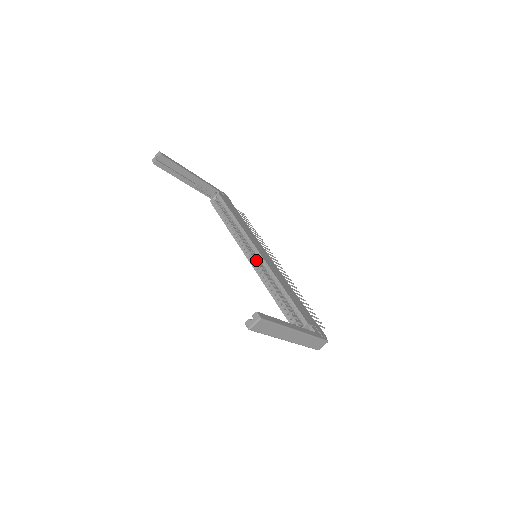
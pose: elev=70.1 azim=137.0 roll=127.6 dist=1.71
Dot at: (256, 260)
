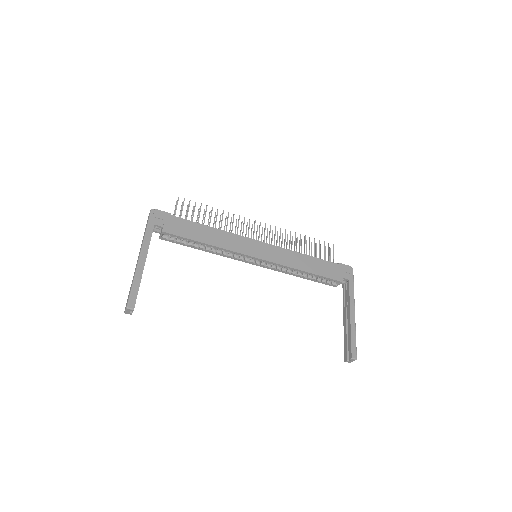
Dot at: (261, 261)
